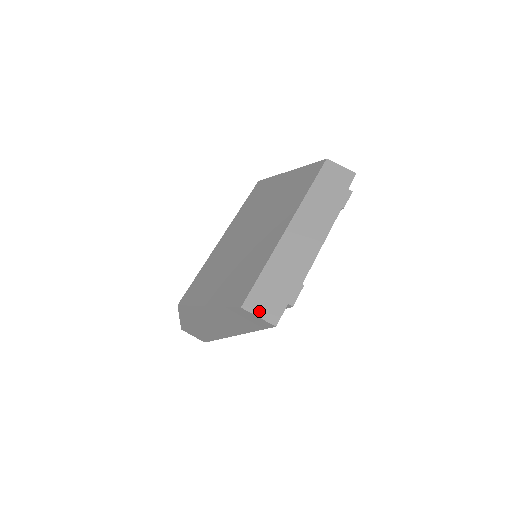
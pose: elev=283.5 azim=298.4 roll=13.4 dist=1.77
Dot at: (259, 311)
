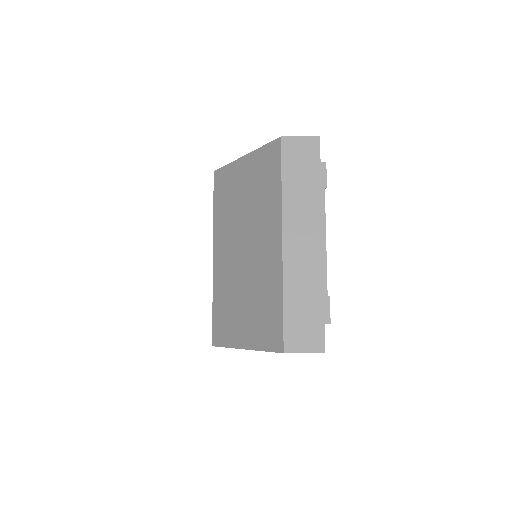
Dot at: (302, 347)
